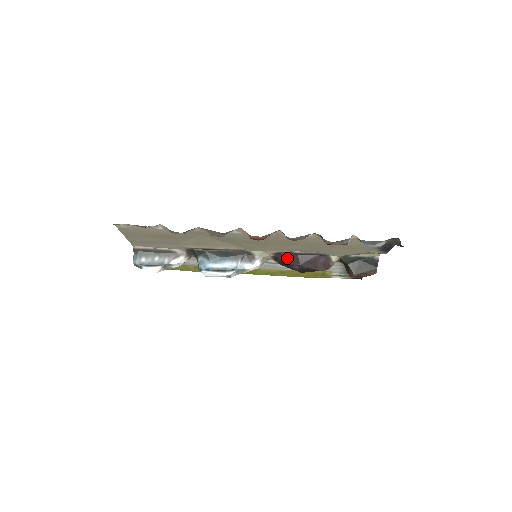
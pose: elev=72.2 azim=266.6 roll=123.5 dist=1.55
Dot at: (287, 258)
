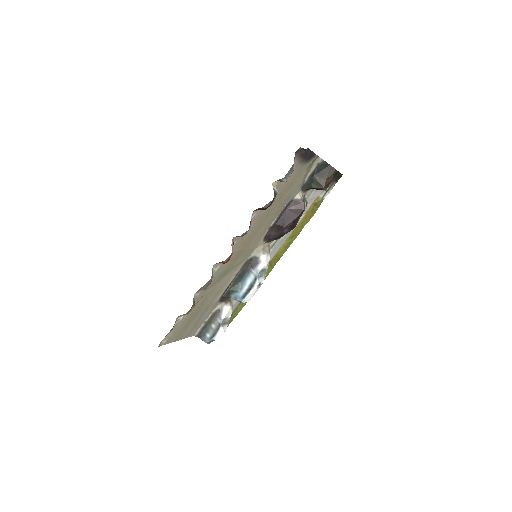
Dot at: (273, 233)
